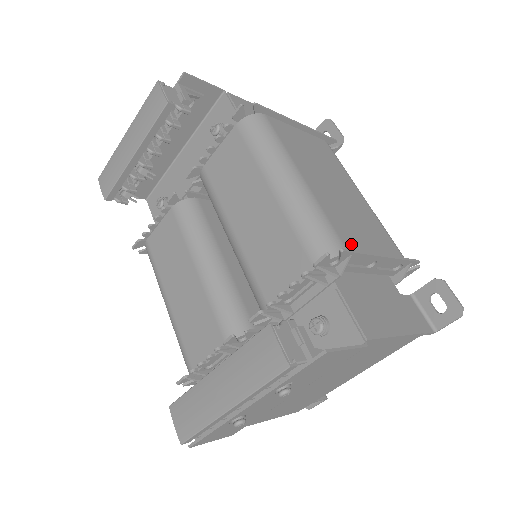
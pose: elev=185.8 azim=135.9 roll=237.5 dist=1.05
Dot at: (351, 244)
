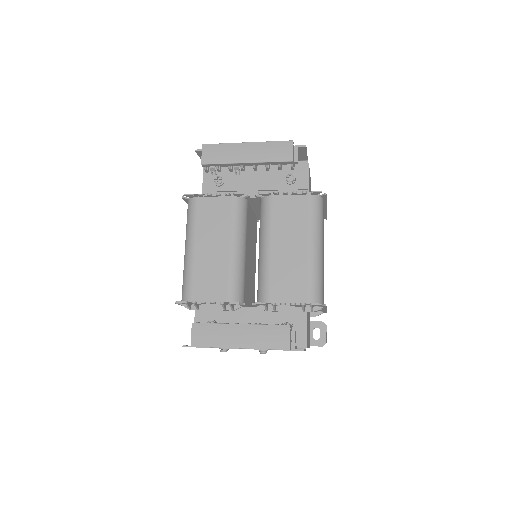
Dot at: occluded
